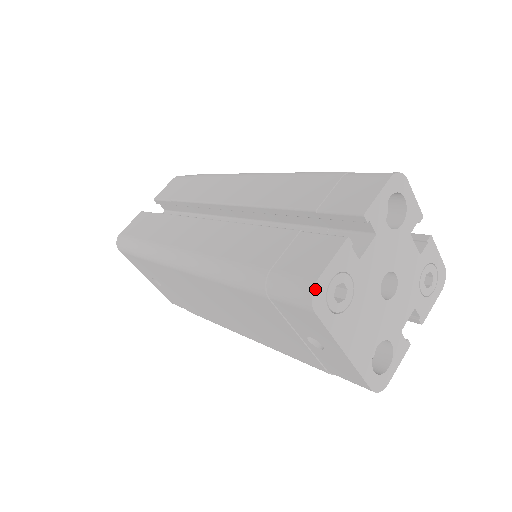
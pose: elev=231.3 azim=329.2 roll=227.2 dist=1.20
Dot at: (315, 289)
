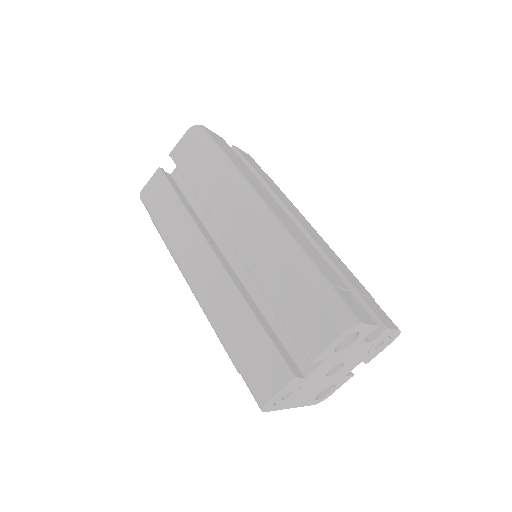
Dot at: (264, 406)
